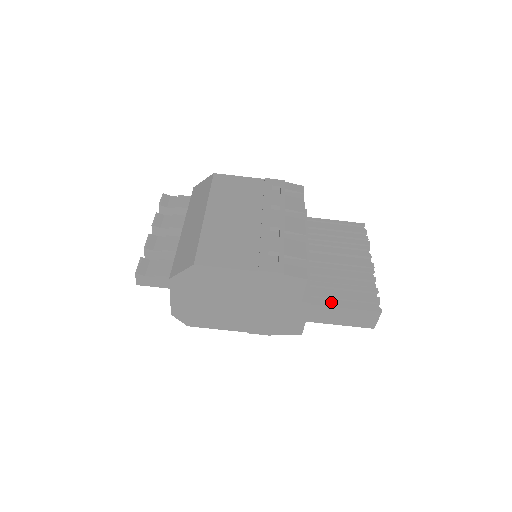
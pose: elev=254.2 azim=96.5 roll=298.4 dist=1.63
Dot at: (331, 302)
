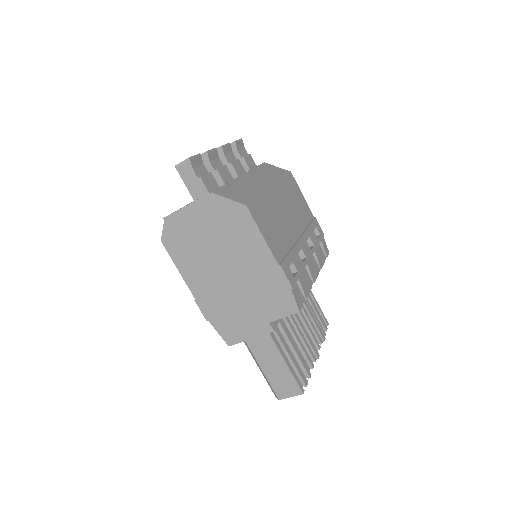
Dot at: occluded
